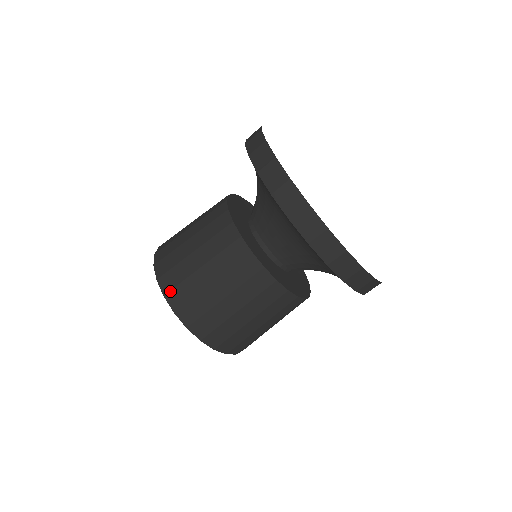
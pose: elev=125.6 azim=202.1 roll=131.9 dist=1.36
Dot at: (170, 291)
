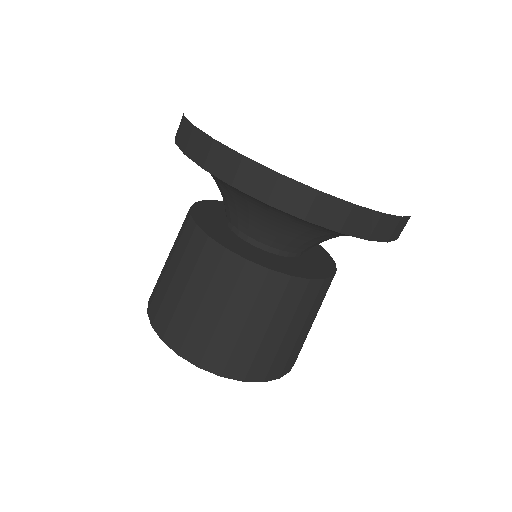
Dot at: (152, 293)
